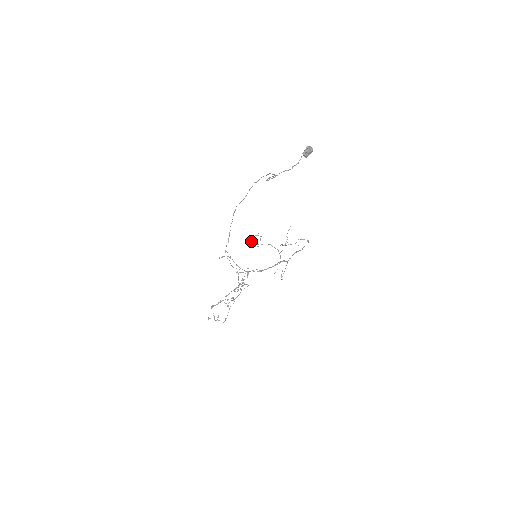
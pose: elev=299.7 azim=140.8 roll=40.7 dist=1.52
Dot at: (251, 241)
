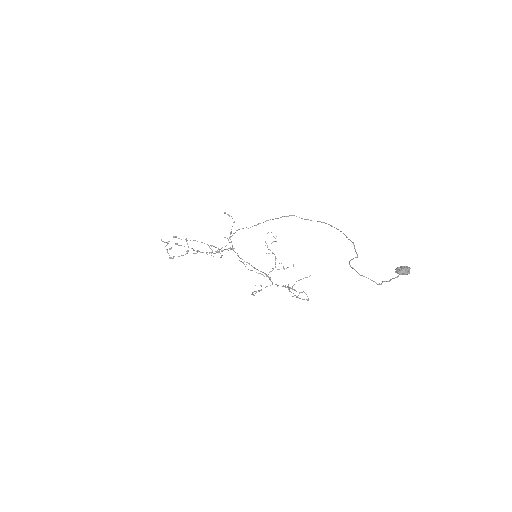
Dot at: occluded
